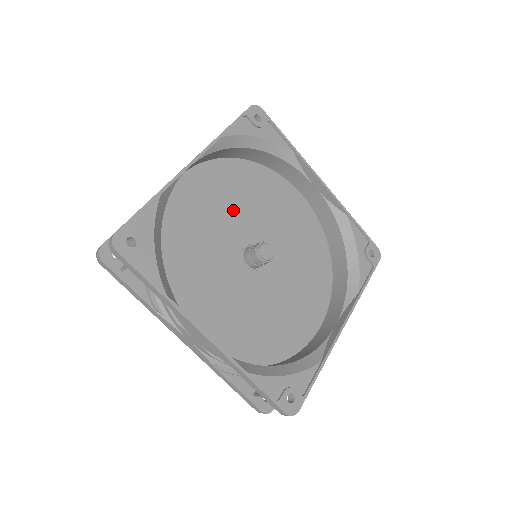
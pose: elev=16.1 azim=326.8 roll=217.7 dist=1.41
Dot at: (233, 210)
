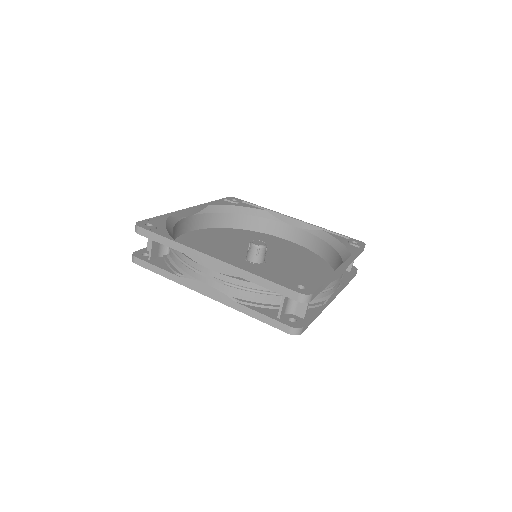
Dot at: (232, 244)
